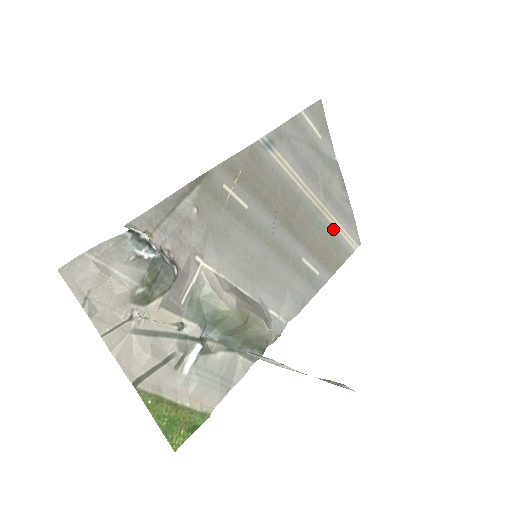
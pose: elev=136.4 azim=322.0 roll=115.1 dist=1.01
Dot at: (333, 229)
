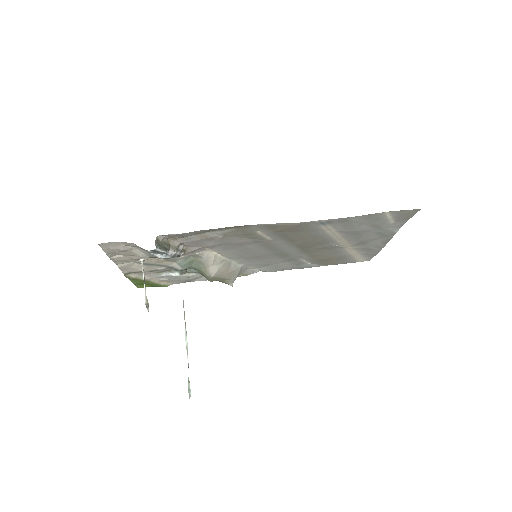
Dot at: (347, 254)
